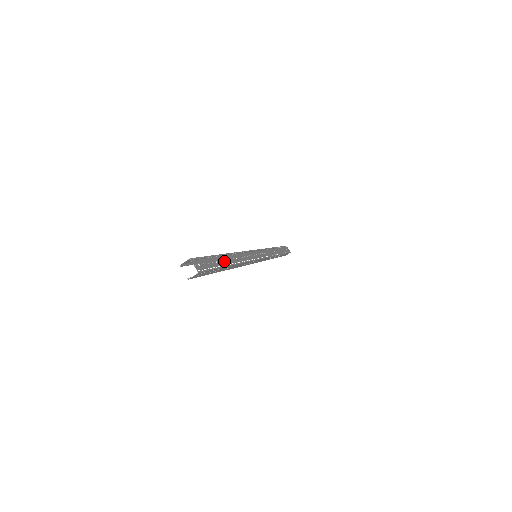
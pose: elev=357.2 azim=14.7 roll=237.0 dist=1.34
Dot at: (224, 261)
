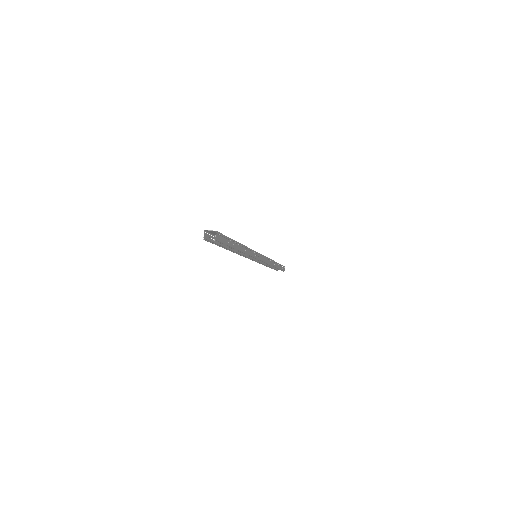
Dot at: occluded
